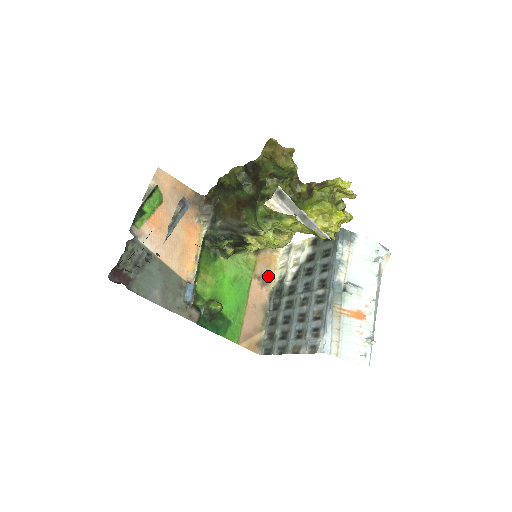
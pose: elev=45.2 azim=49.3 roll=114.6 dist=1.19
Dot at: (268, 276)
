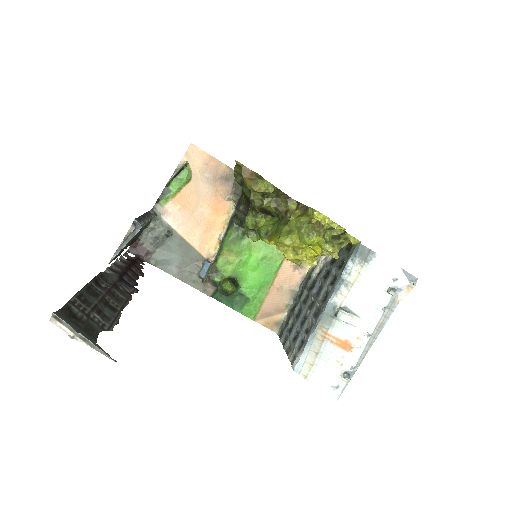
Dot at: occluded
